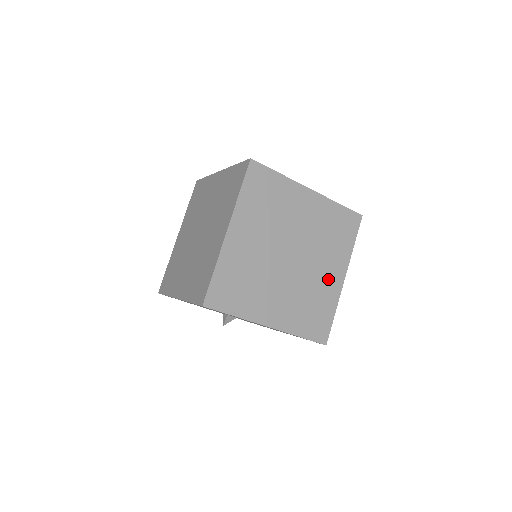
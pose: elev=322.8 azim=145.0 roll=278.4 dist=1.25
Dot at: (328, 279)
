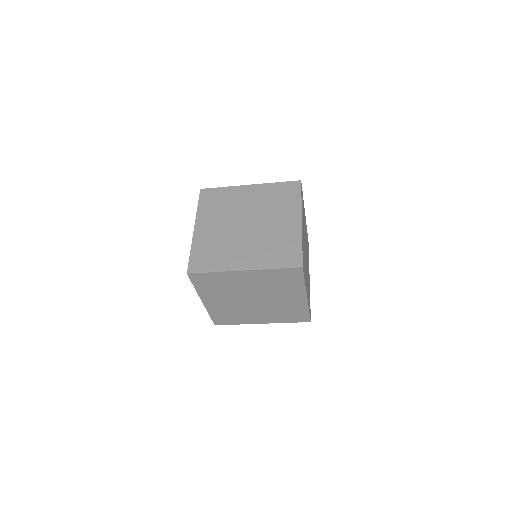
Dot at: (255, 317)
